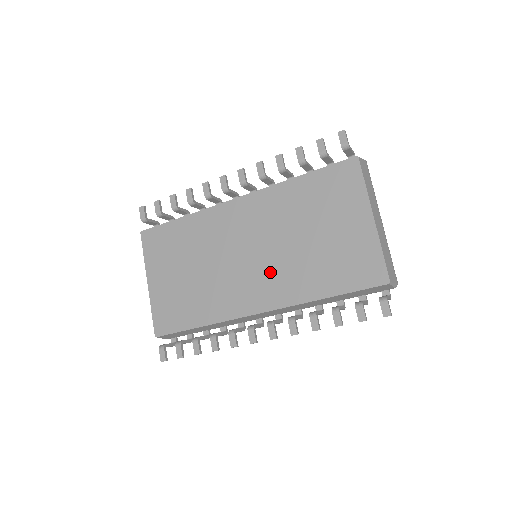
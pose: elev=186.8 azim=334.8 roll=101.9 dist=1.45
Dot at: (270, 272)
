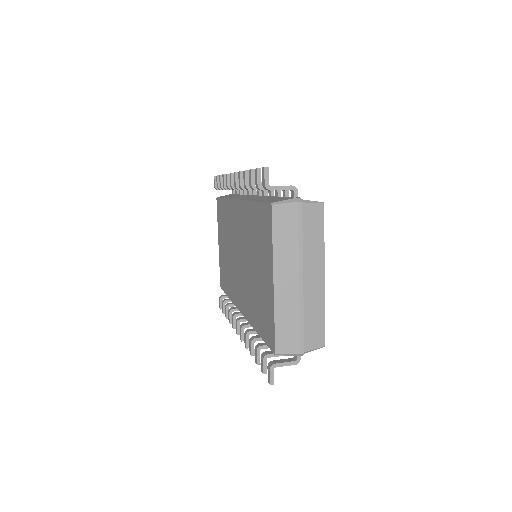
Dot at: (243, 283)
